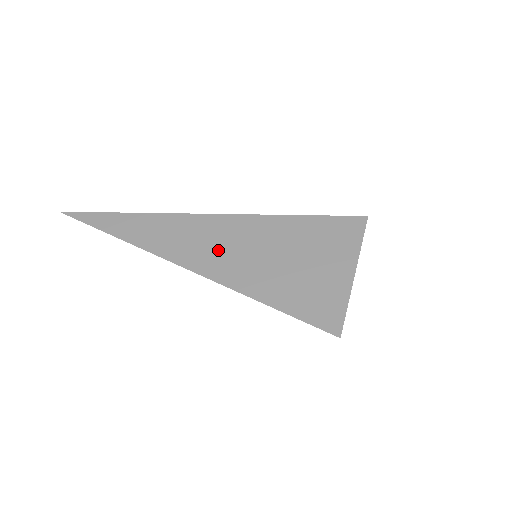
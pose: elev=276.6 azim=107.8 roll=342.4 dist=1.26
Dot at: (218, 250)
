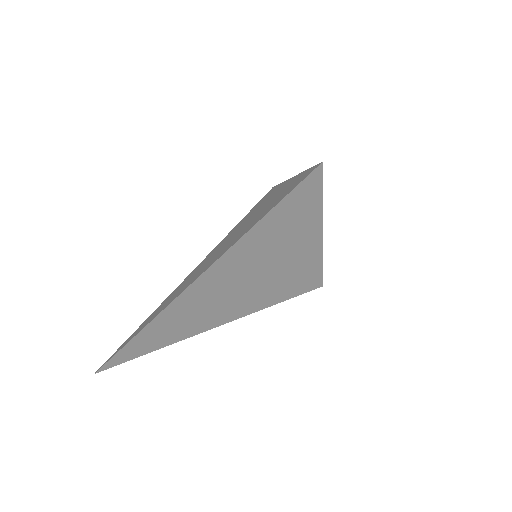
Dot at: (226, 245)
